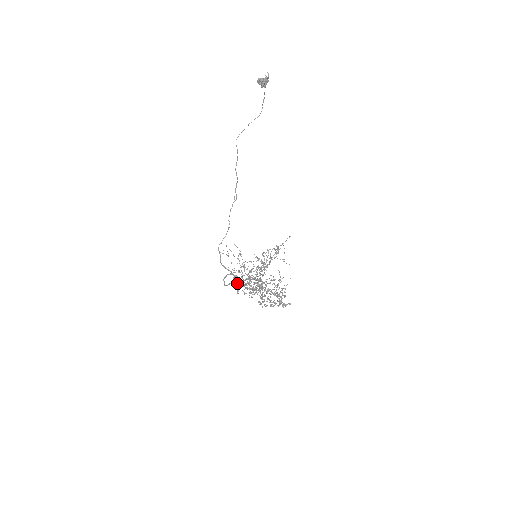
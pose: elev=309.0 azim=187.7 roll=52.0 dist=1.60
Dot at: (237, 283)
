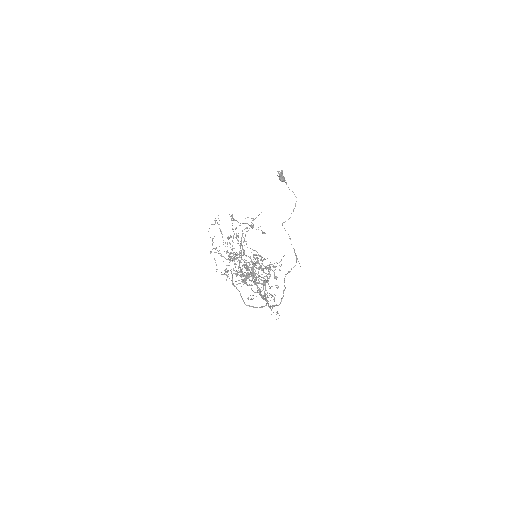
Dot at: occluded
